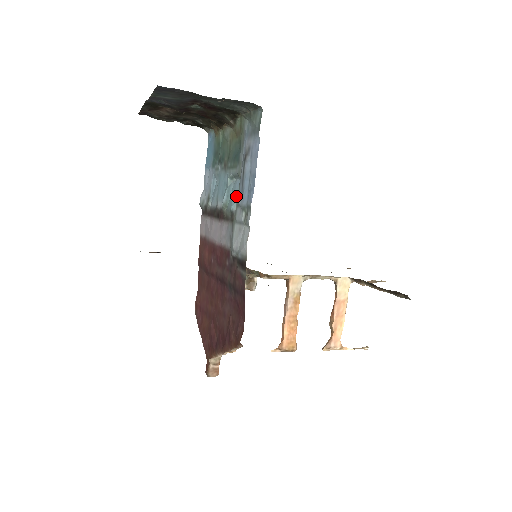
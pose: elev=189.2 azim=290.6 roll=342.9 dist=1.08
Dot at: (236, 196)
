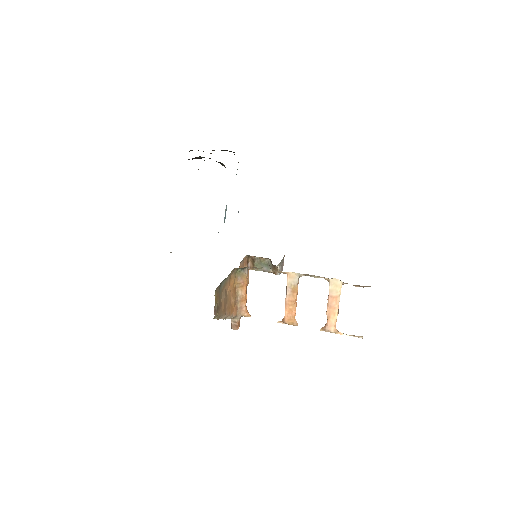
Dot at: occluded
